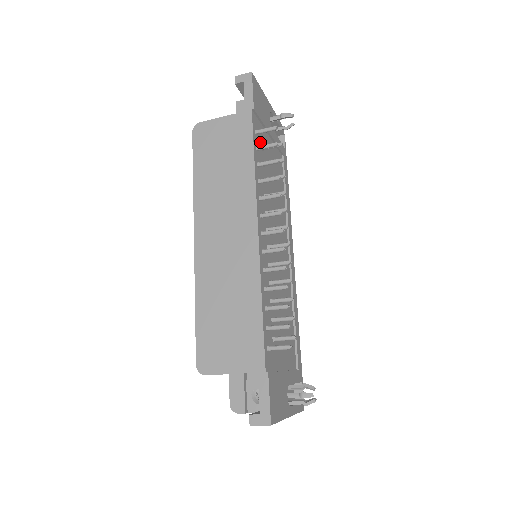
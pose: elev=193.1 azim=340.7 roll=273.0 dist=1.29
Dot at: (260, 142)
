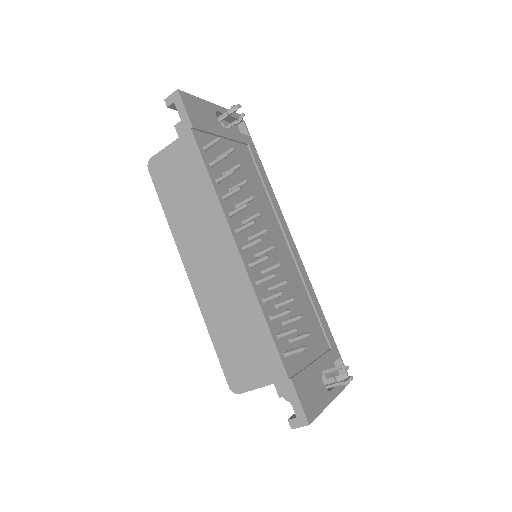
Dot at: (213, 154)
